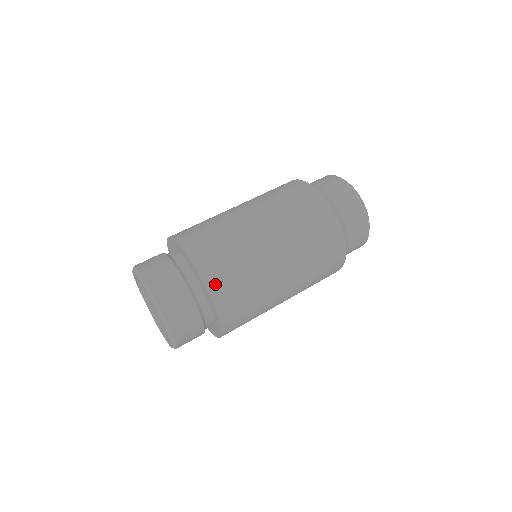
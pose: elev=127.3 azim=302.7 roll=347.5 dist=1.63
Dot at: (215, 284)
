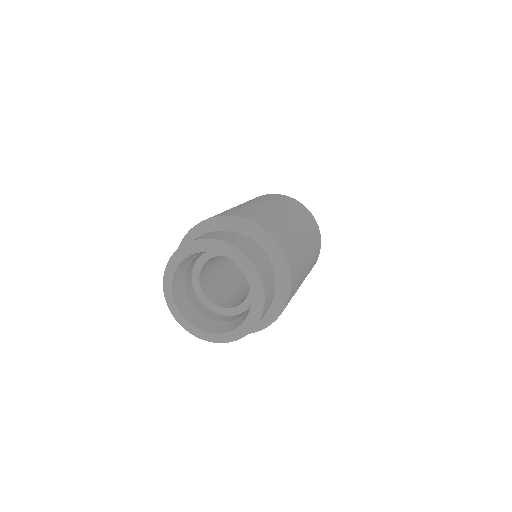
Dot at: (242, 215)
